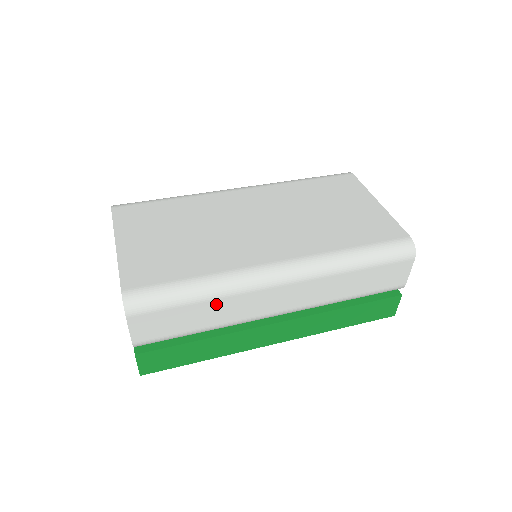
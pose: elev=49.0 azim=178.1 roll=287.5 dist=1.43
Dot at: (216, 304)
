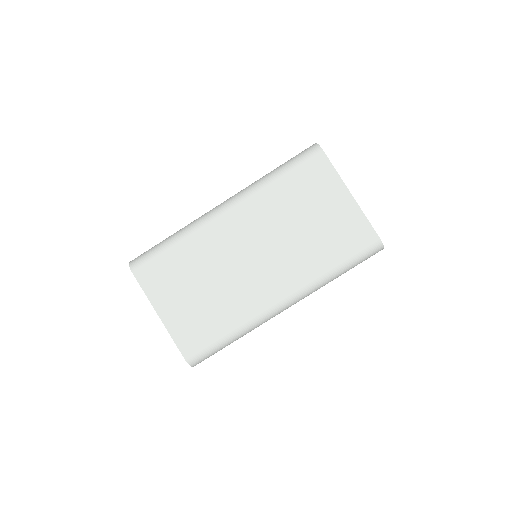
Dot at: occluded
